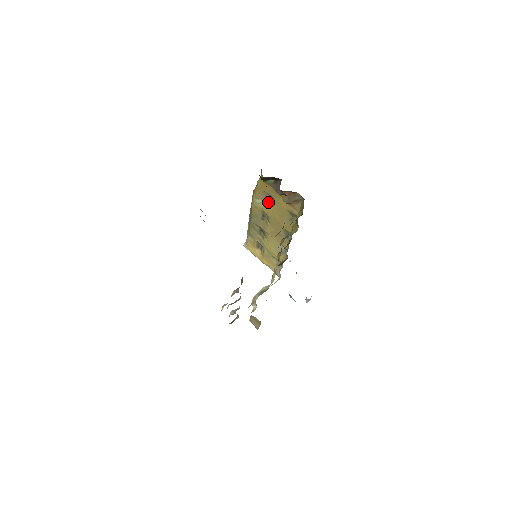
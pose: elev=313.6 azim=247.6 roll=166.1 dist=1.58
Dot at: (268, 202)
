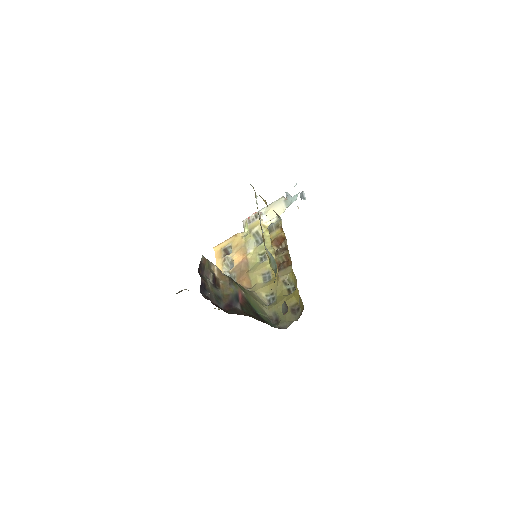
Dot at: occluded
